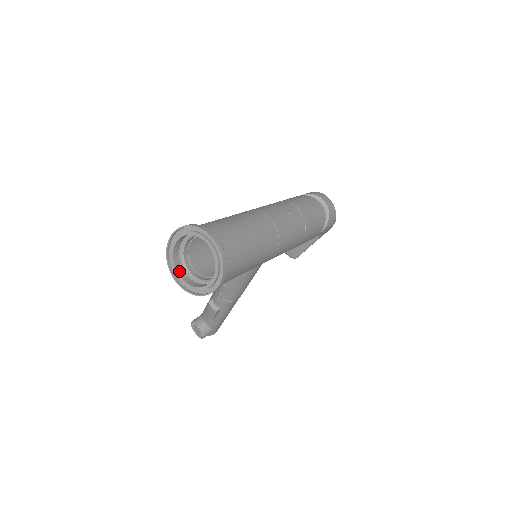
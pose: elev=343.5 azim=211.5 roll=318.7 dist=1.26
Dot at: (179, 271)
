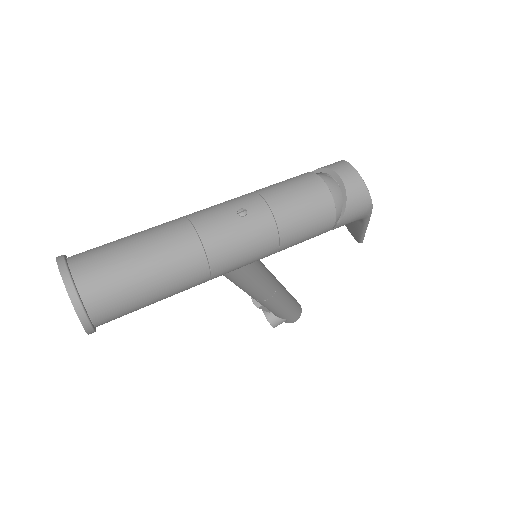
Dot at: occluded
